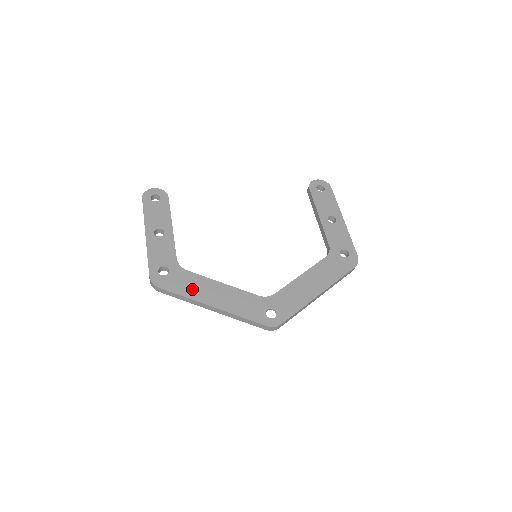
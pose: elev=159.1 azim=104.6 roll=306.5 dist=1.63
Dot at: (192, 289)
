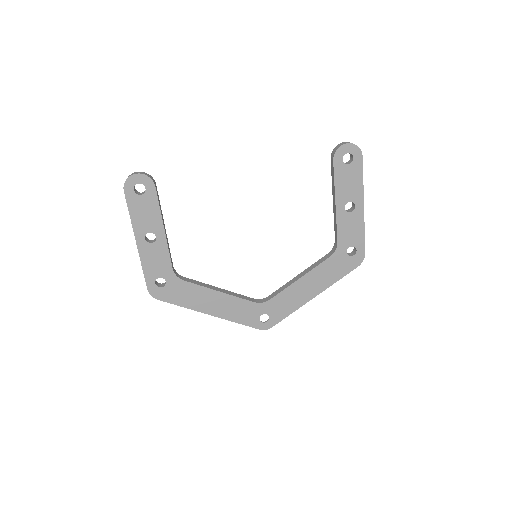
Dot at: (190, 300)
